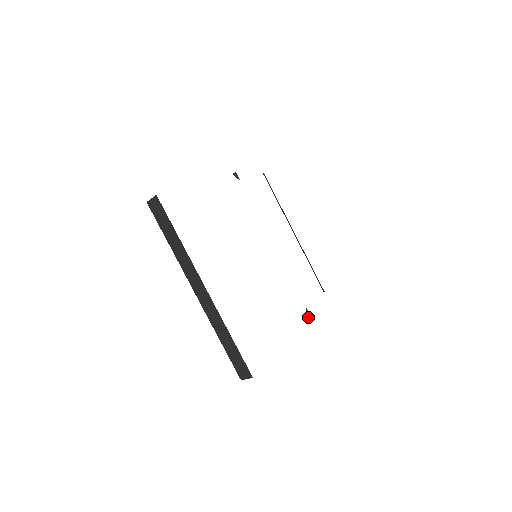
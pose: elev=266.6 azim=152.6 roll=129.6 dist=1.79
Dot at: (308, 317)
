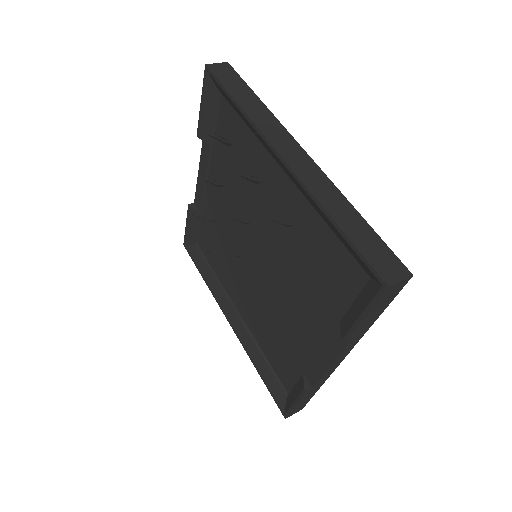
Dot at: (307, 389)
